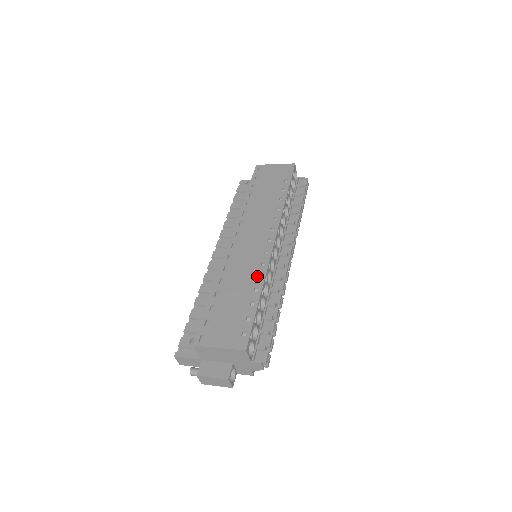
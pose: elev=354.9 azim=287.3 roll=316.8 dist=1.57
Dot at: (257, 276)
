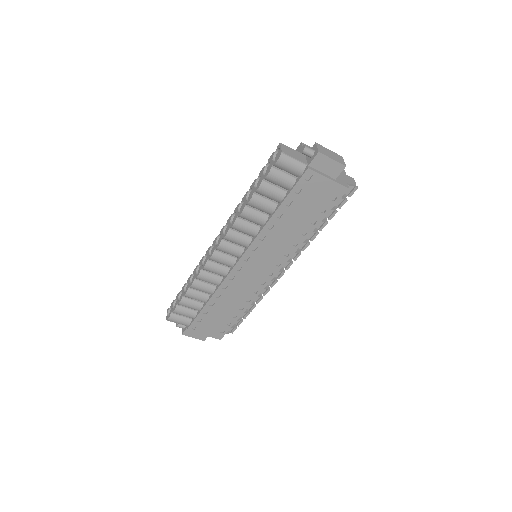
Dot at: occluded
